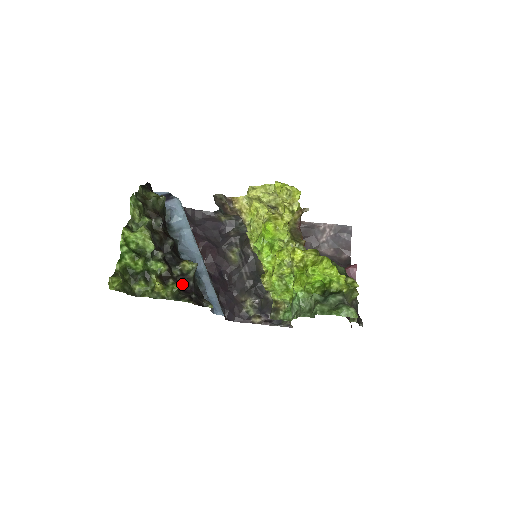
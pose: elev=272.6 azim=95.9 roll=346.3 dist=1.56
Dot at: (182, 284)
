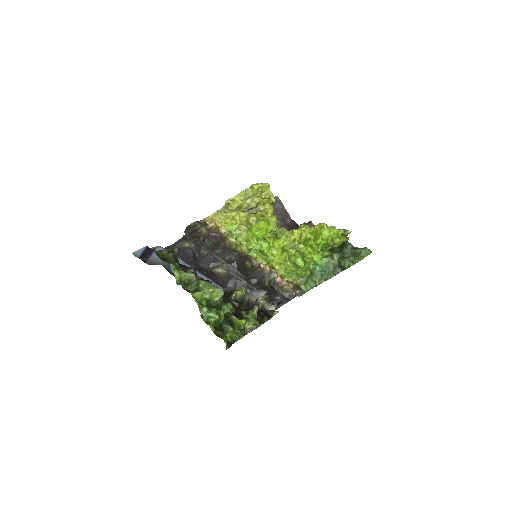
Dot at: occluded
